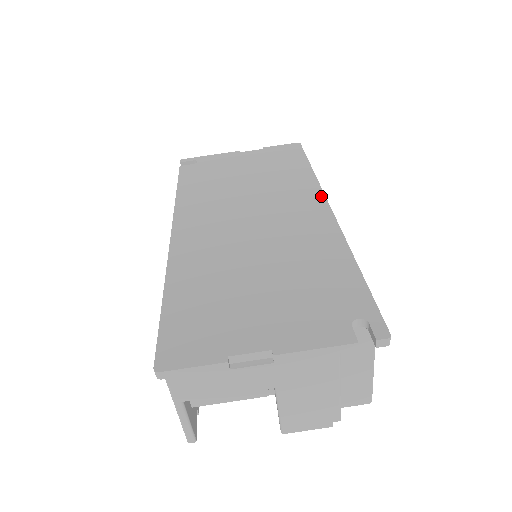
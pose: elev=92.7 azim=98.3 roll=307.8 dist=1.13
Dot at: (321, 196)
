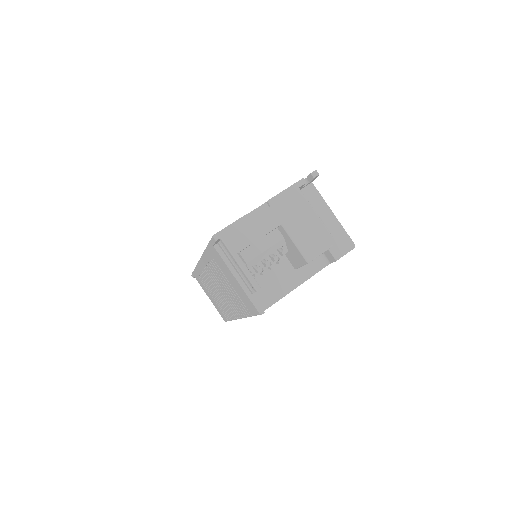
Dot at: occluded
